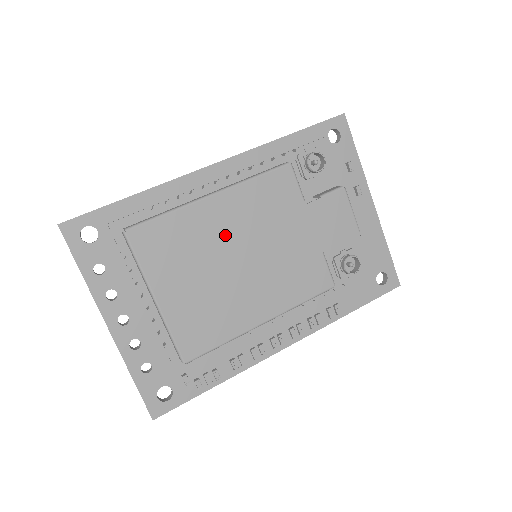
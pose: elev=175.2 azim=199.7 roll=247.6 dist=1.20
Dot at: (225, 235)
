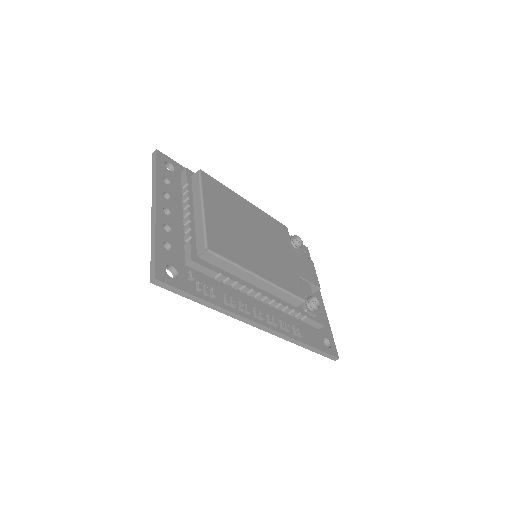
Dot at: (250, 220)
